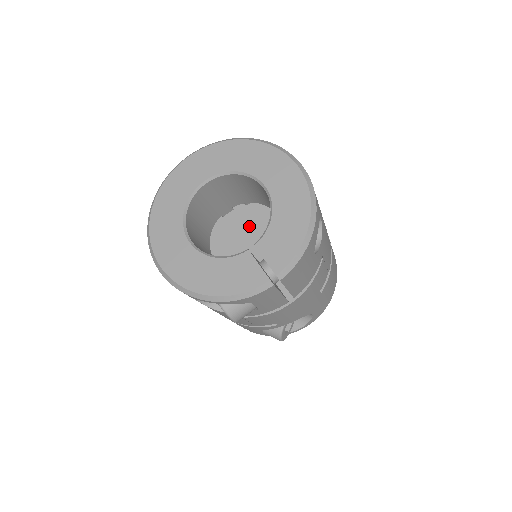
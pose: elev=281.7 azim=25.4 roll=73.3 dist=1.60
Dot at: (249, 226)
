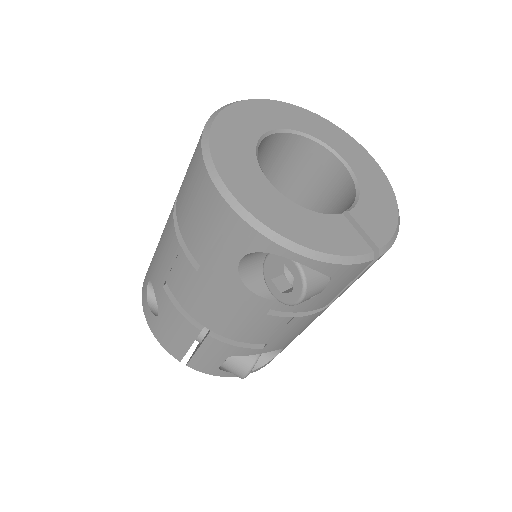
Dot at: occluded
